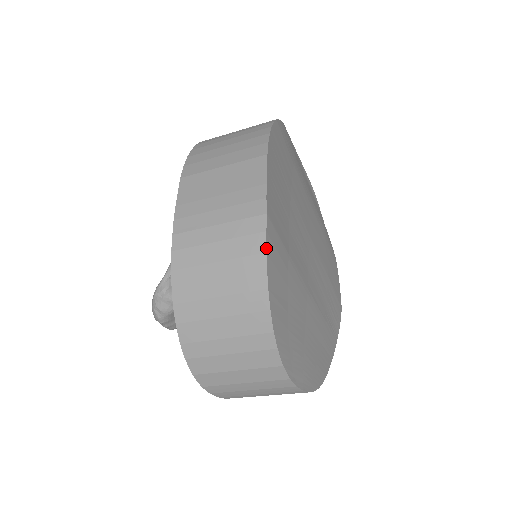
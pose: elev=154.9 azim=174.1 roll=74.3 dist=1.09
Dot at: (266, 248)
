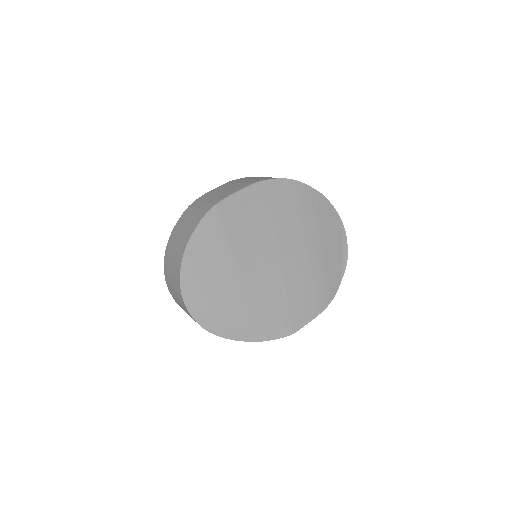
Dot at: (202, 218)
